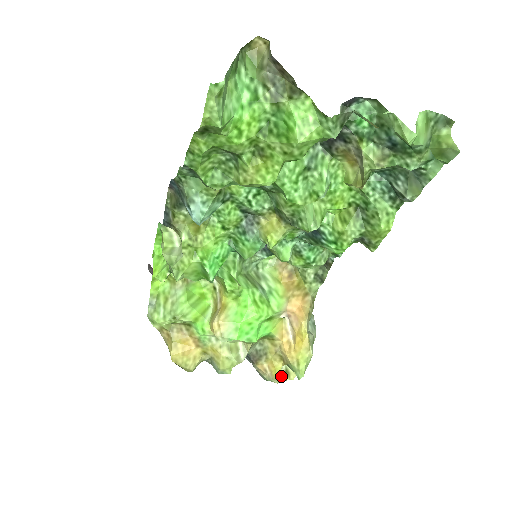
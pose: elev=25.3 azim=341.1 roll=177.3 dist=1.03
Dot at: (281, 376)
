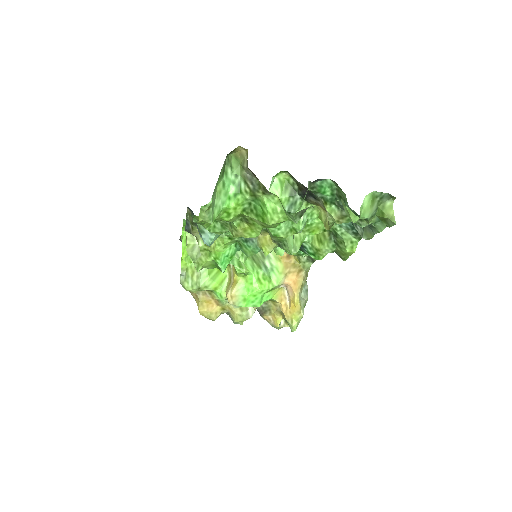
Dot at: (281, 324)
